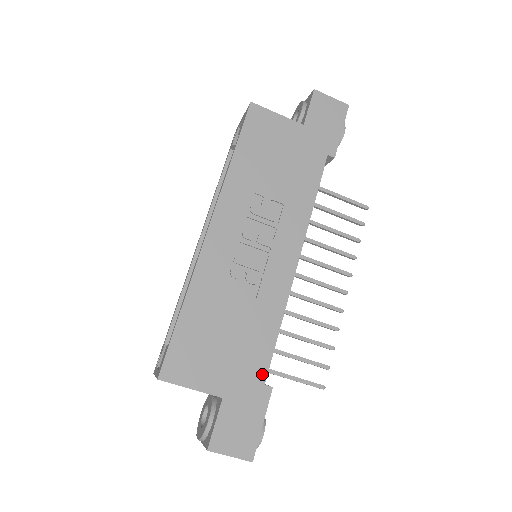
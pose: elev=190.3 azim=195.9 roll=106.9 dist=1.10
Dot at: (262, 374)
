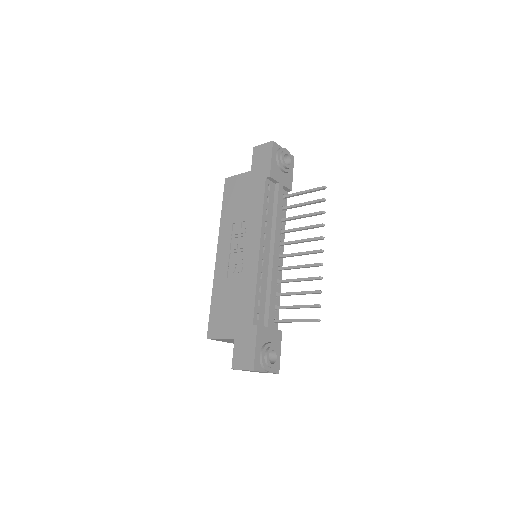
Dot at: (251, 319)
